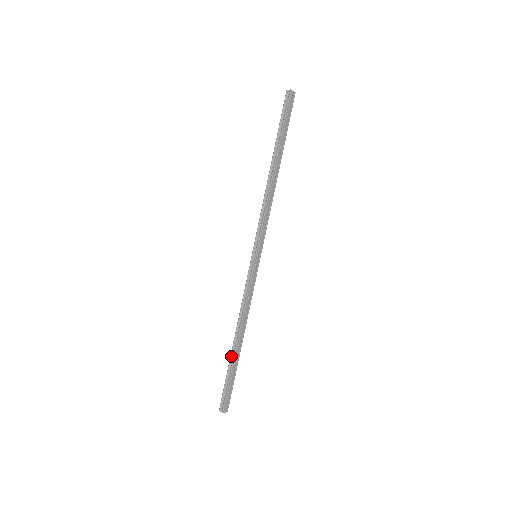
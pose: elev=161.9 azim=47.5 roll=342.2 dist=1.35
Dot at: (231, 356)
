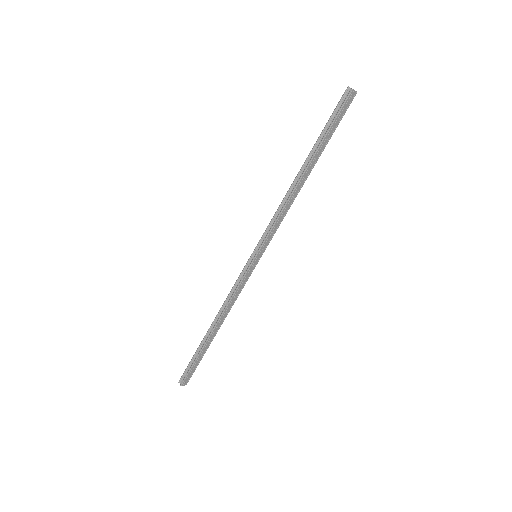
Dot at: (203, 340)
